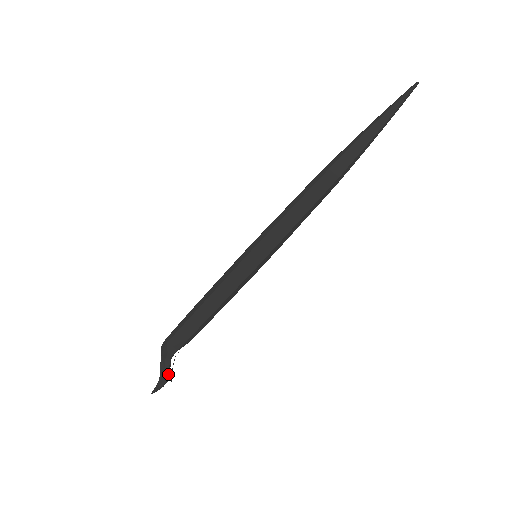
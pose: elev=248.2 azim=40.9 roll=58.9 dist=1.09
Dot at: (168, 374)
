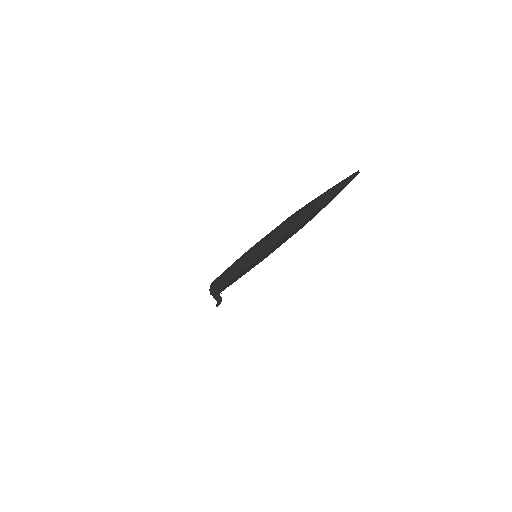
Dot at: (221, 298)
